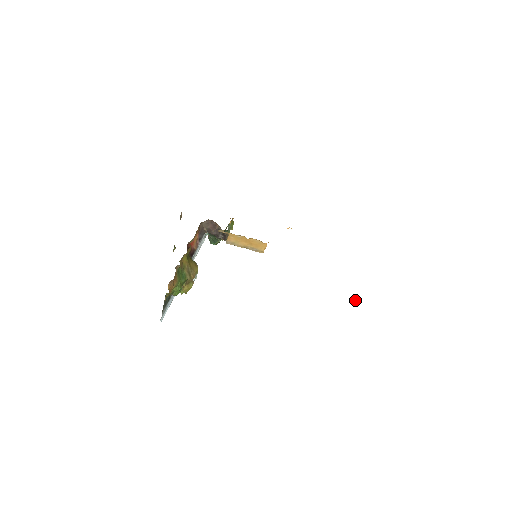
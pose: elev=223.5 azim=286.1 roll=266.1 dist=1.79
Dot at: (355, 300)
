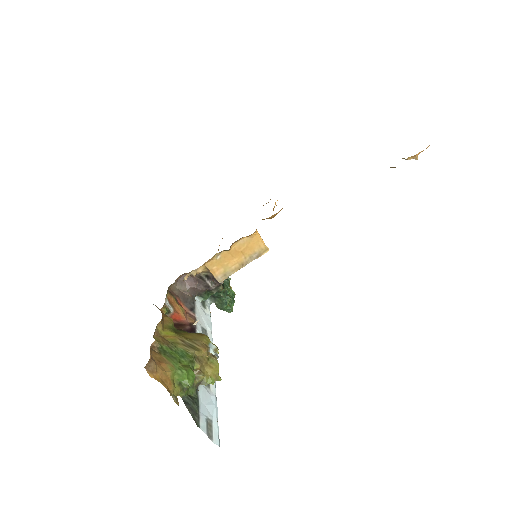
Dot at: (406, 159)
